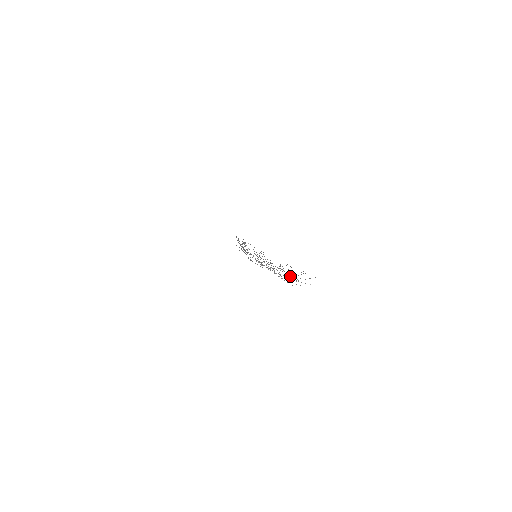
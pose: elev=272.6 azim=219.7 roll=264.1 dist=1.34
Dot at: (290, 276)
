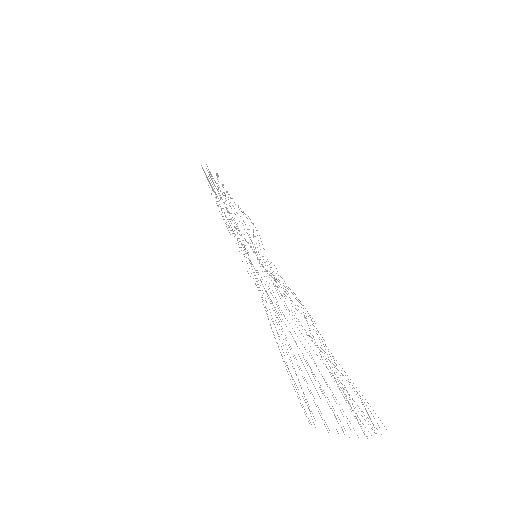
Dot at: (328, 359)
